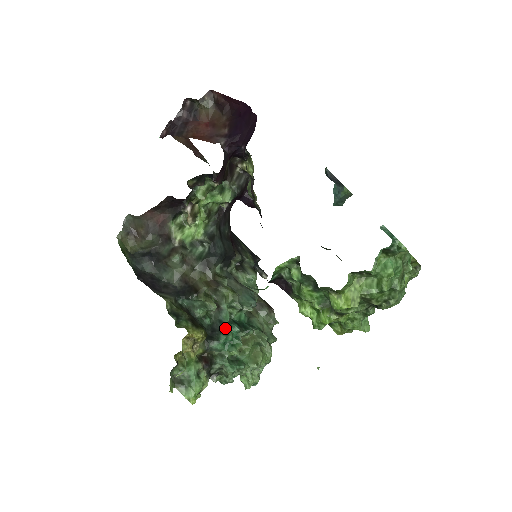
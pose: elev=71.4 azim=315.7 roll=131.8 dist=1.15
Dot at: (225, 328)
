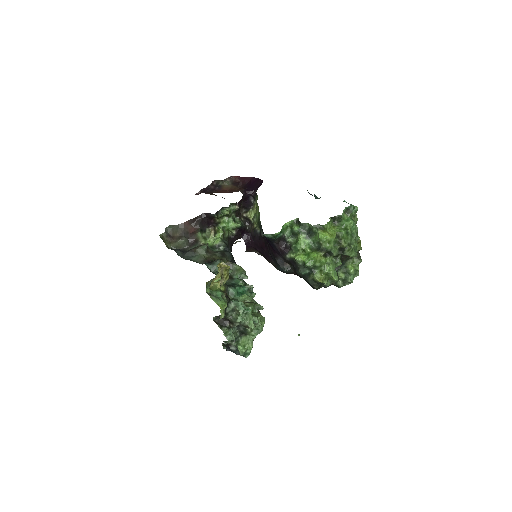
Dot at: occluded
